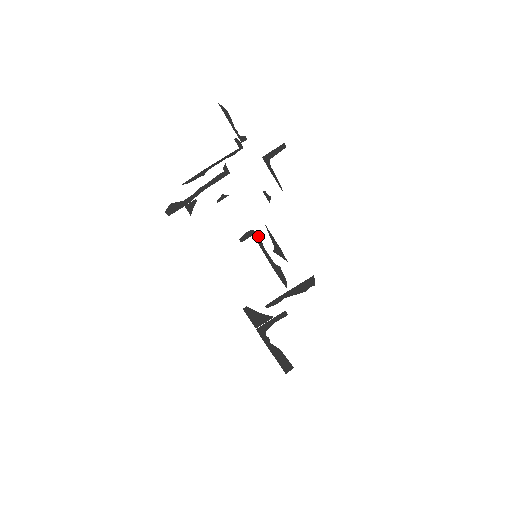
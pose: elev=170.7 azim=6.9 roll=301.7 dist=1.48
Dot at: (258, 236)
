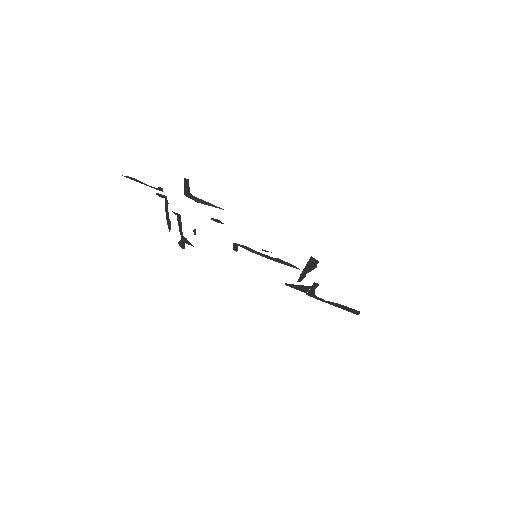
Dot at: (242, 245)
